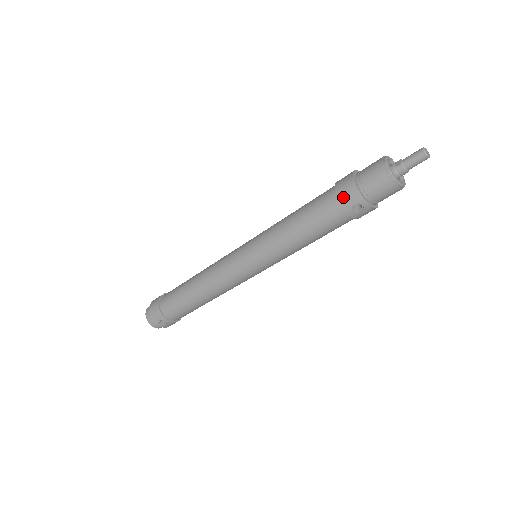
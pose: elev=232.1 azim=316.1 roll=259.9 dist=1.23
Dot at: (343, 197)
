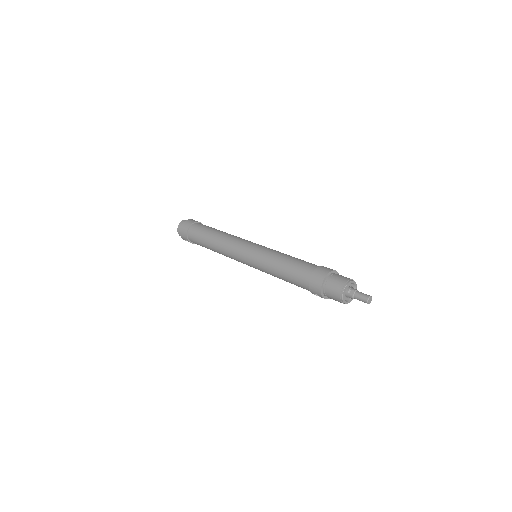
Dot at: (312, 287)
